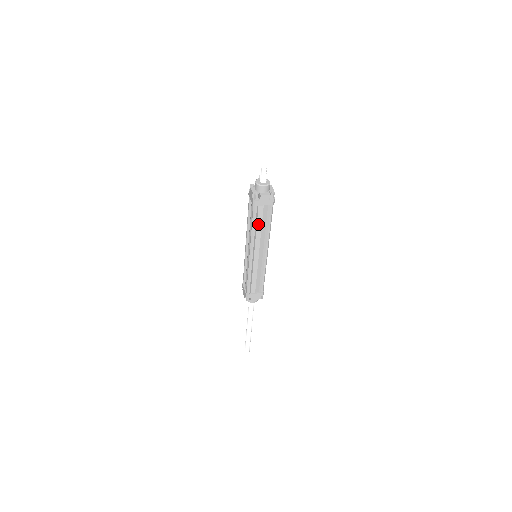
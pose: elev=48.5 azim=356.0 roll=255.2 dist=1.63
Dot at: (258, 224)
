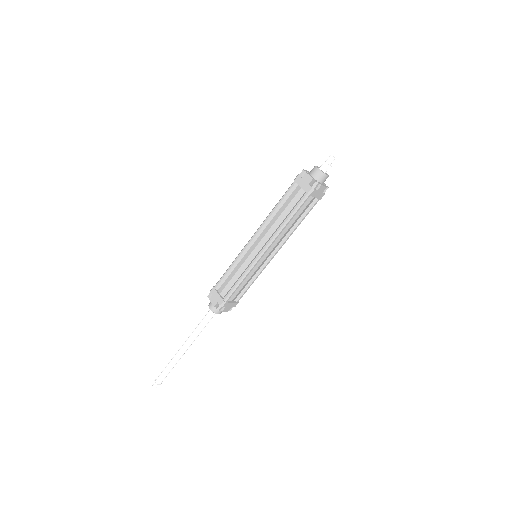
Dot at: (293, 218)
